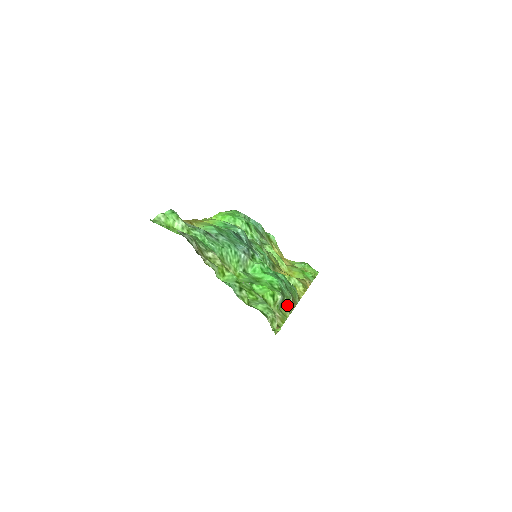
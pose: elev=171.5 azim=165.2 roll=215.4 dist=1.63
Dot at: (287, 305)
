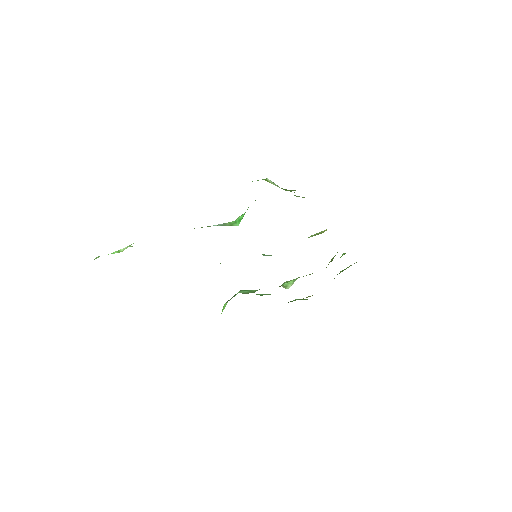
Dot at: occluded
